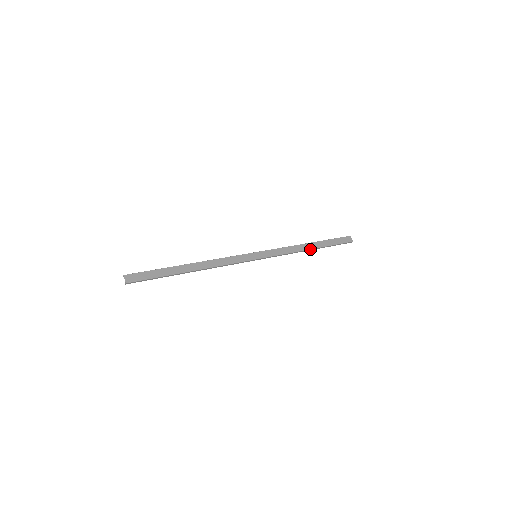
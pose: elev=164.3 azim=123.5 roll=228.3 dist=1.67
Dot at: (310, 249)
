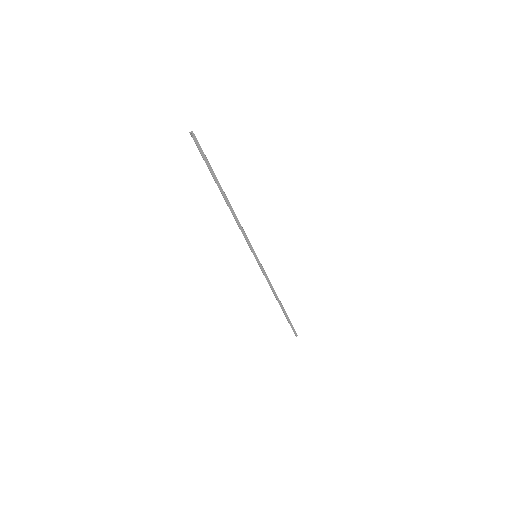
Dot at: (280, 302)
